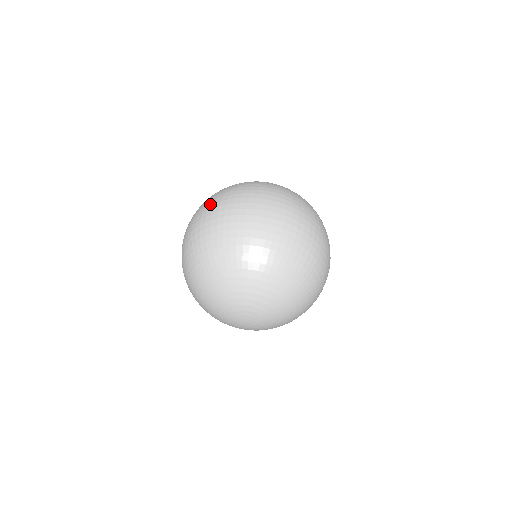
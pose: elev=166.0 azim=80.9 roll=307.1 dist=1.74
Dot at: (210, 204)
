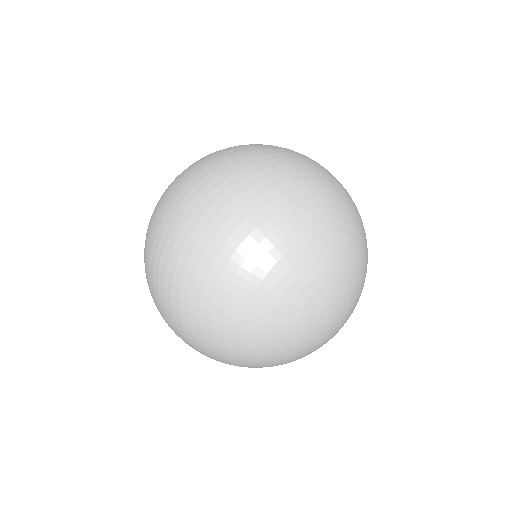
Dot at: (236, 150)
